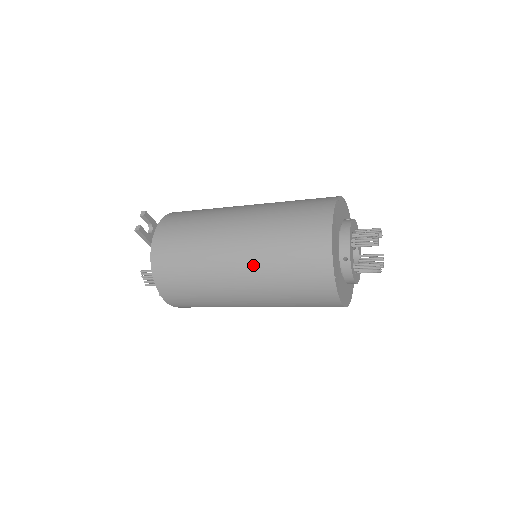
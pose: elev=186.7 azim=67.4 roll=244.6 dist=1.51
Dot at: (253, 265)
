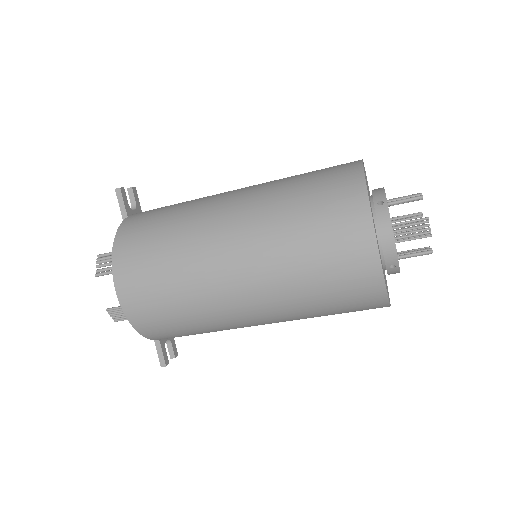
Dot at: (256, 203)
